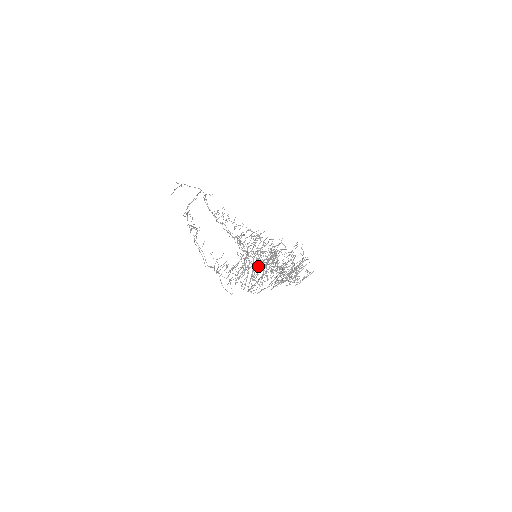
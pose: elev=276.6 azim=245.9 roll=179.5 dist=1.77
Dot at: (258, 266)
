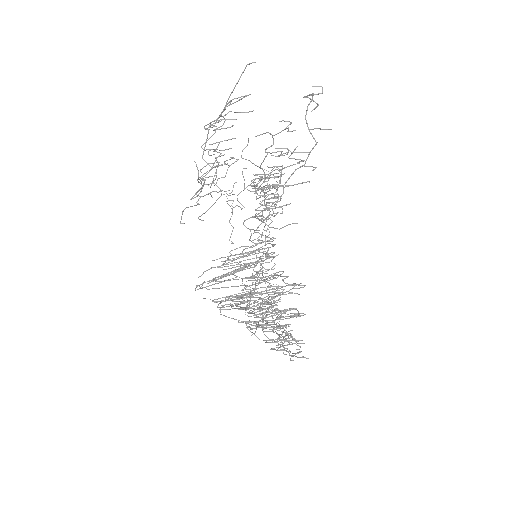
Dot at: occluded
